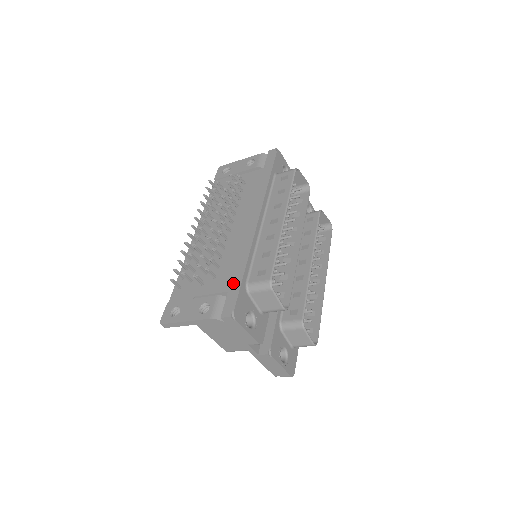
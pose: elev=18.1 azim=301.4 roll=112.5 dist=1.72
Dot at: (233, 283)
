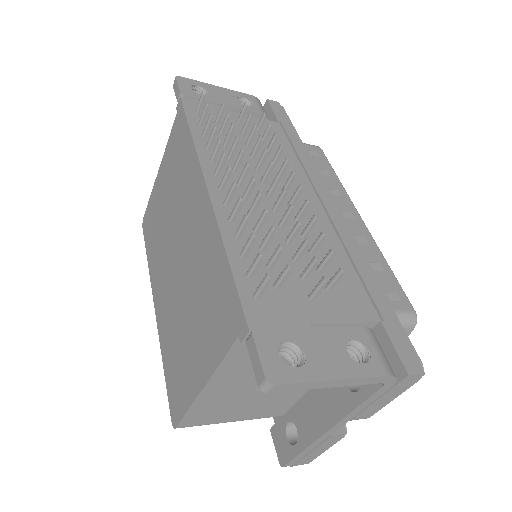
Dot at: (380, 307)
